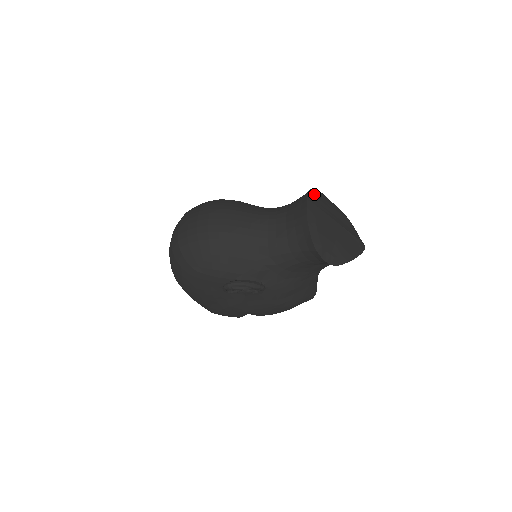
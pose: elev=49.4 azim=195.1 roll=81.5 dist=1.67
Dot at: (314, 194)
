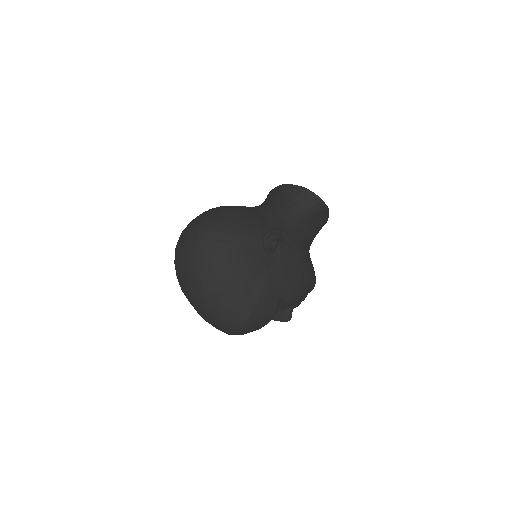
Dot at: occluded
